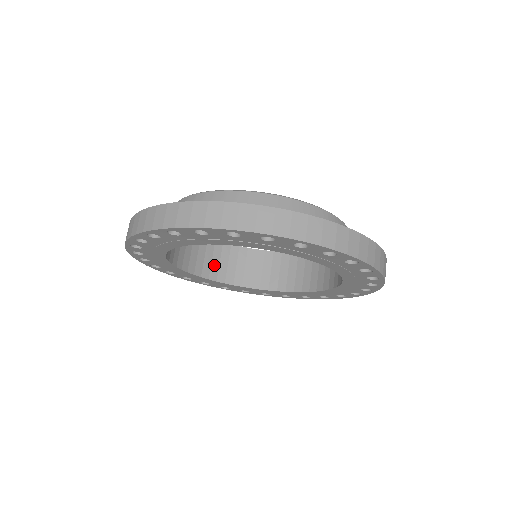
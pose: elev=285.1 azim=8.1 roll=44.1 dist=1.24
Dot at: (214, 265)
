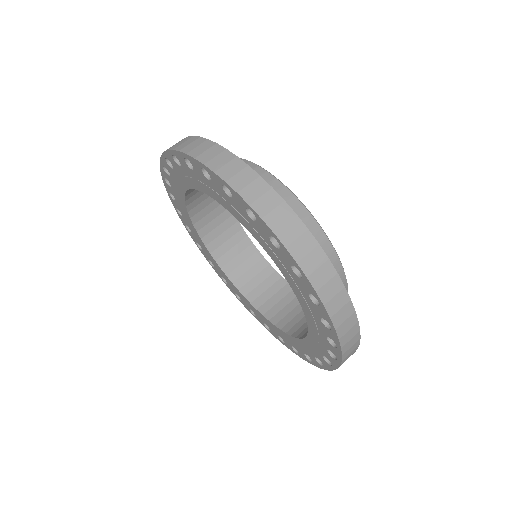
Dot at: (205, 211)
